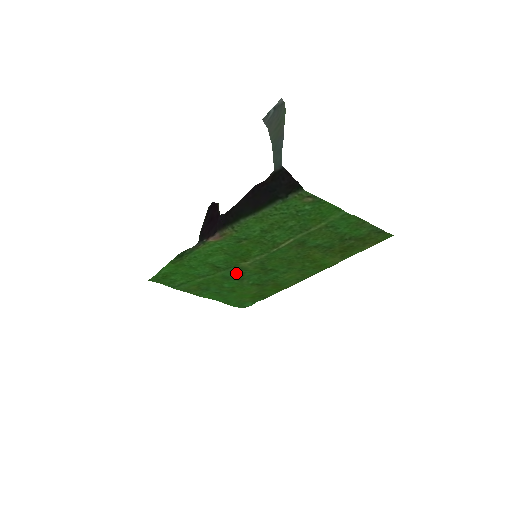
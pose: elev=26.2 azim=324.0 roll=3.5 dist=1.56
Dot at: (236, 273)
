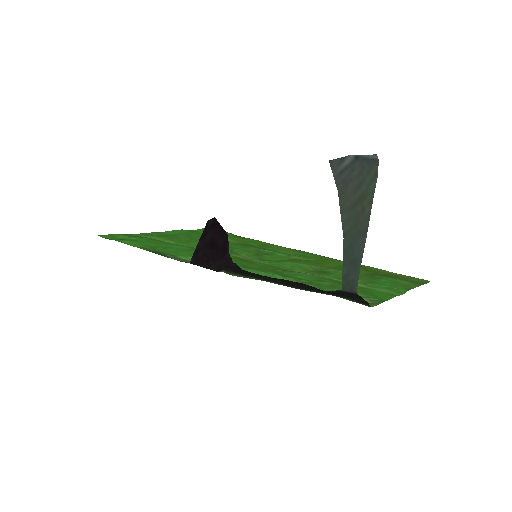
Dot at: occluded
